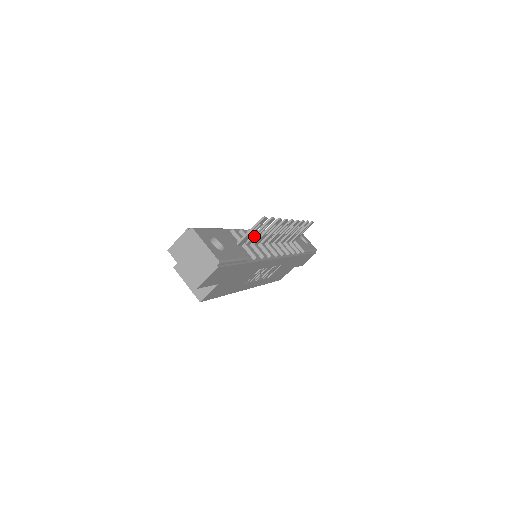
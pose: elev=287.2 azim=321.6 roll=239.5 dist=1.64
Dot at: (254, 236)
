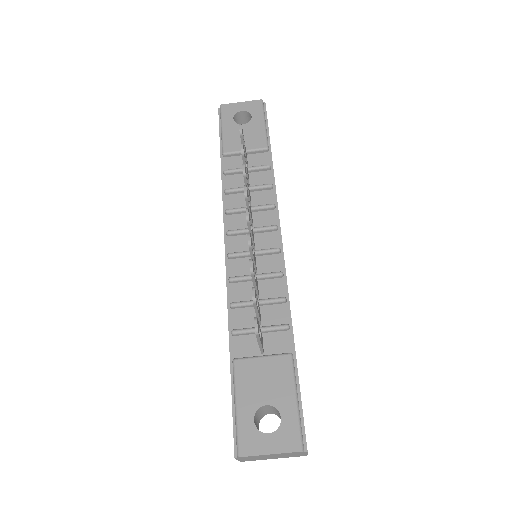
Dot at: (258, 316)
